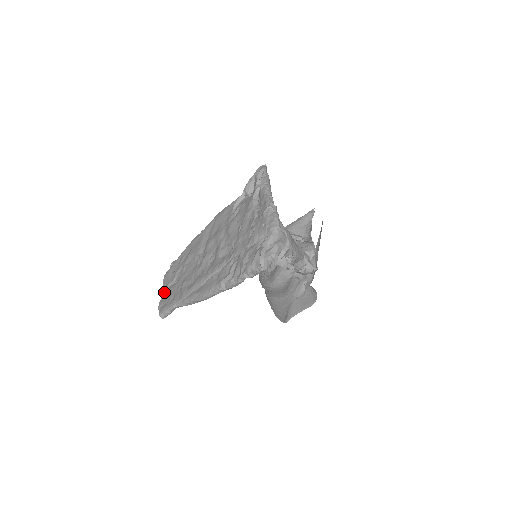
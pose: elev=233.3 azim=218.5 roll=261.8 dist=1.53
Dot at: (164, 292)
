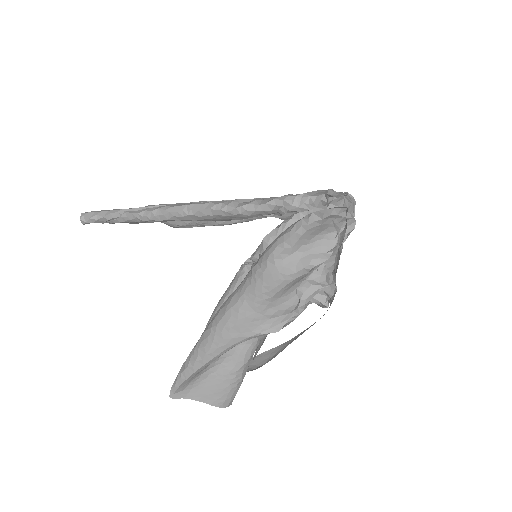
Dot at: occluded
